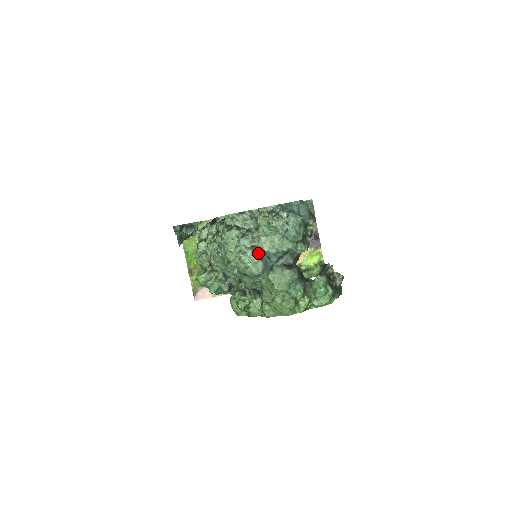
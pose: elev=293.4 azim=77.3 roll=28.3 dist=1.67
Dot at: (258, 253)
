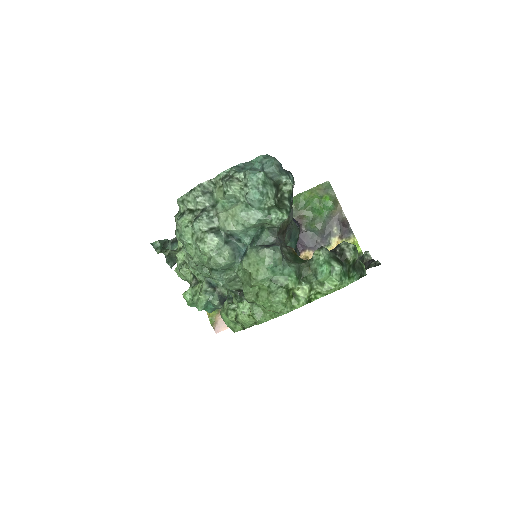
Dot at: (220, 236)
